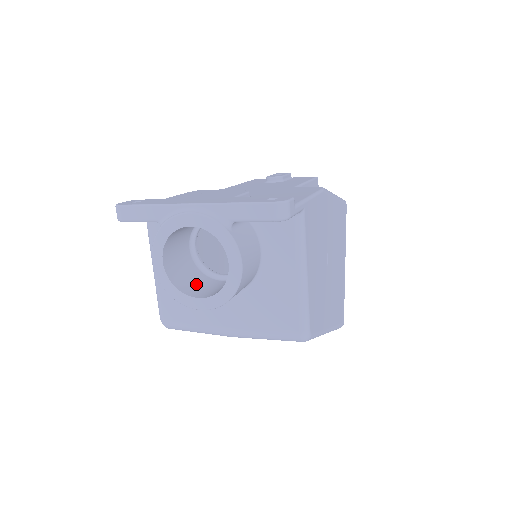
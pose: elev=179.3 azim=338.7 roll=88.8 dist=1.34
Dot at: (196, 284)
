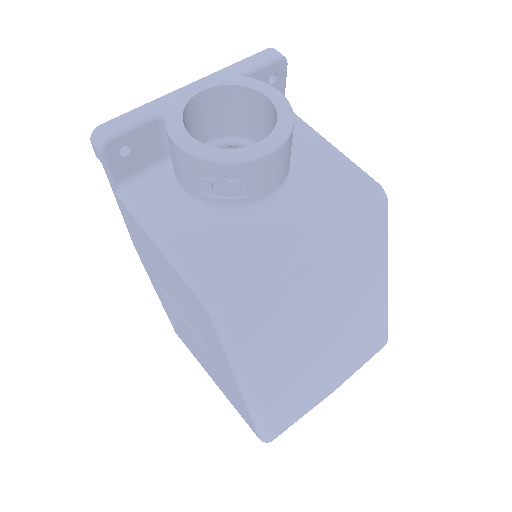
Dot at: occluded
